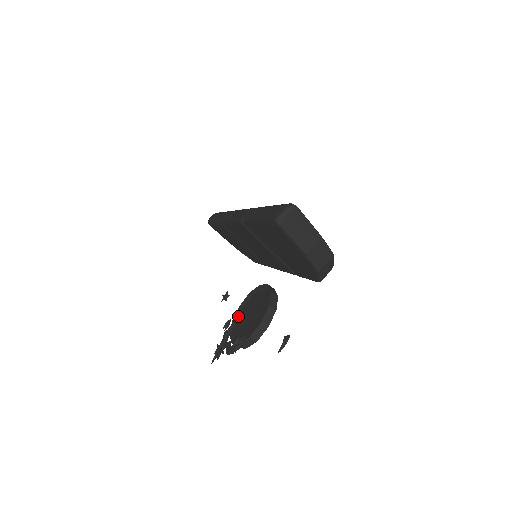
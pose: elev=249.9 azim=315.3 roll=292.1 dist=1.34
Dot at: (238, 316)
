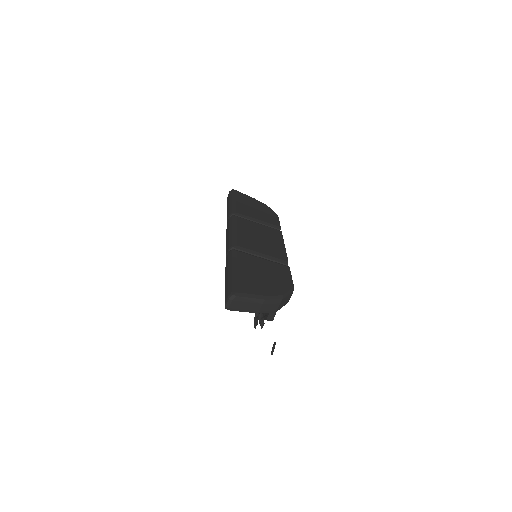
Dot at: occluded
